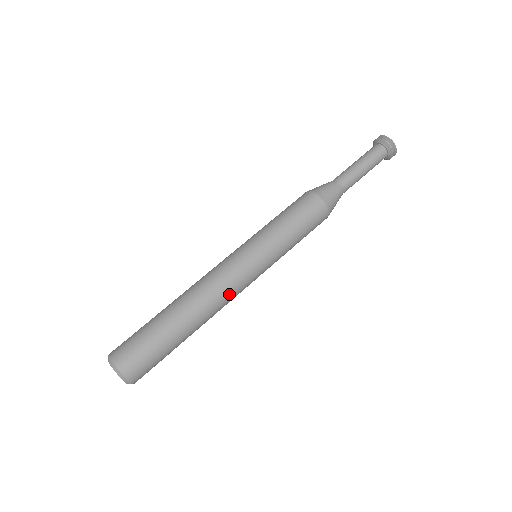
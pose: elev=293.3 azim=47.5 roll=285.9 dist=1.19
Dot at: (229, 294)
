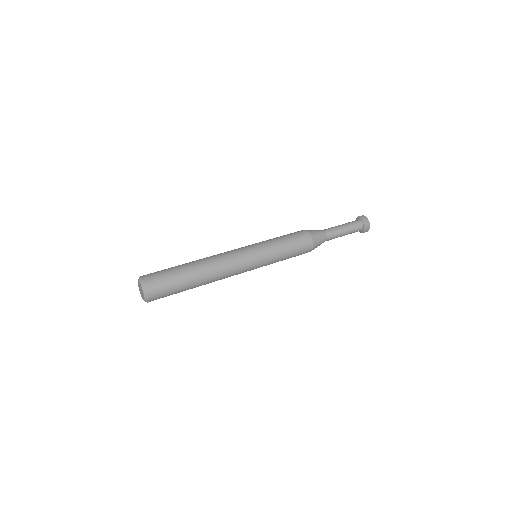
Dot at: (231, 275)
